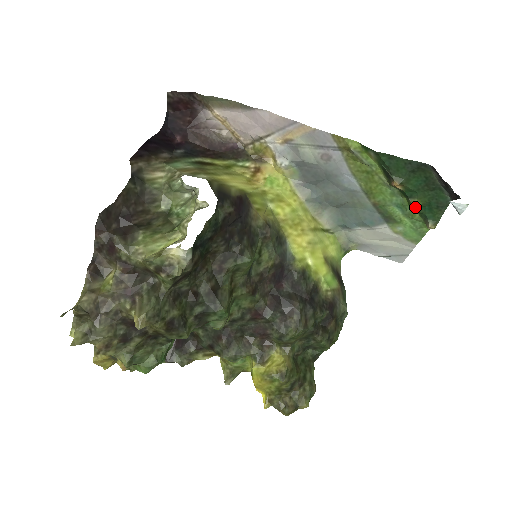
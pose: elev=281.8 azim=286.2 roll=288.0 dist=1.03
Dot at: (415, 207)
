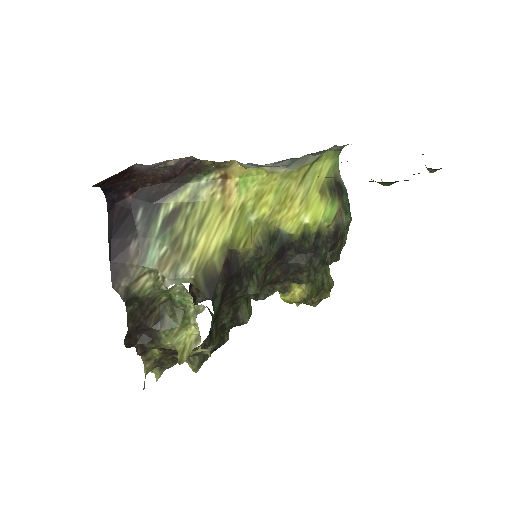
Dot at: occluded
